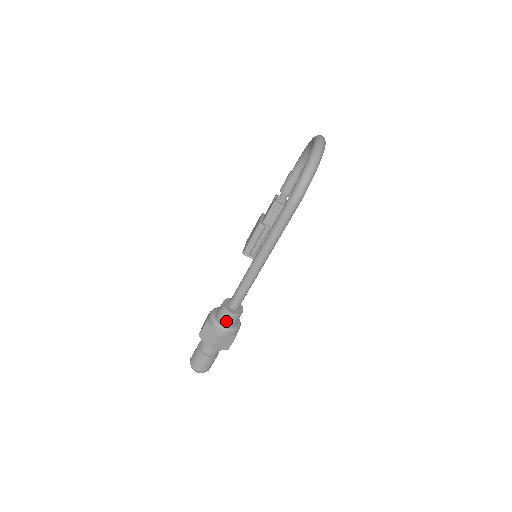
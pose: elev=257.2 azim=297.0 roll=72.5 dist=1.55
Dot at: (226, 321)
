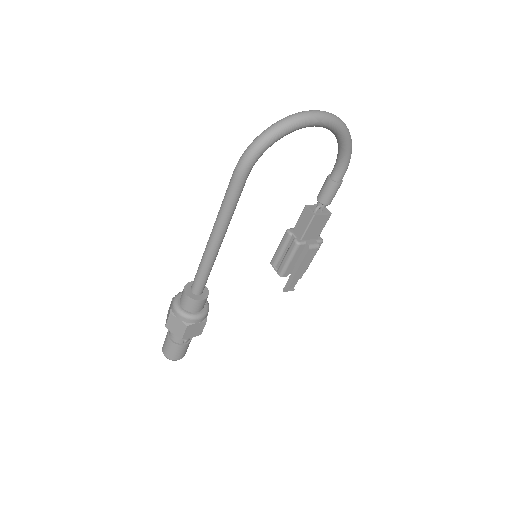
Dot at: (182, 301)
